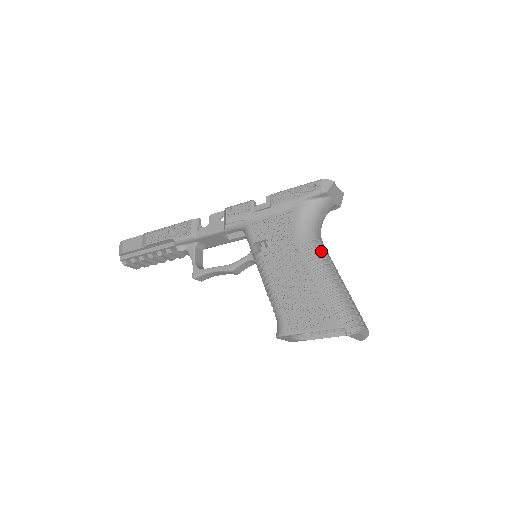
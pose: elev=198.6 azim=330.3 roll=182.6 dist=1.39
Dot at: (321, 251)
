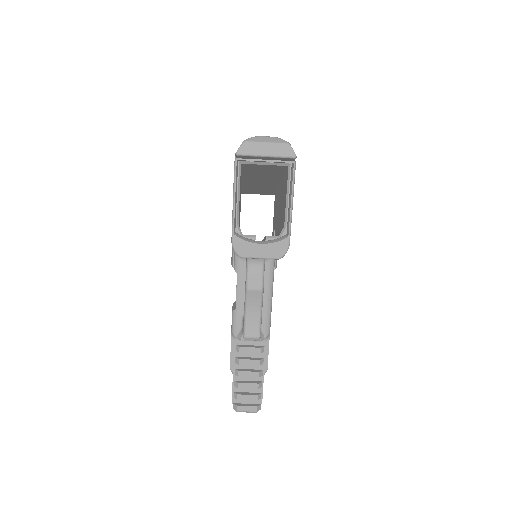
Dot at: occluded
